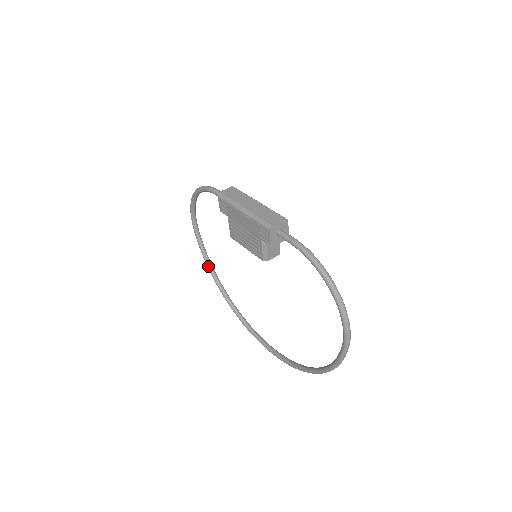
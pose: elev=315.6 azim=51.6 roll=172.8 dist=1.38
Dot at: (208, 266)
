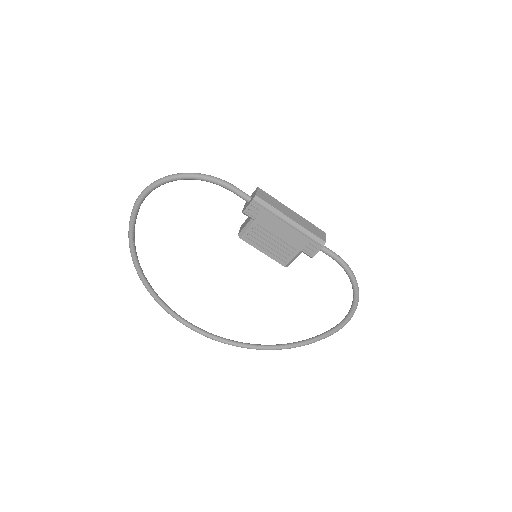
Dot at: (133, 250)
